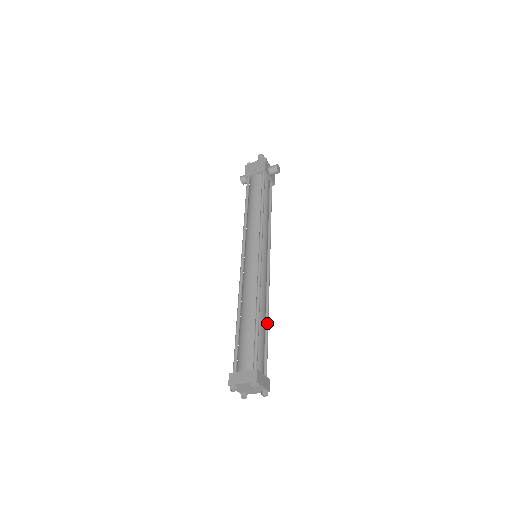
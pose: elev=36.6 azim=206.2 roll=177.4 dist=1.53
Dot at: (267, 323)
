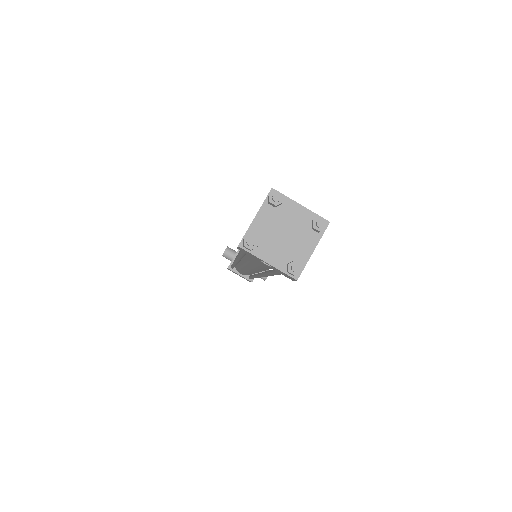
Dot at: occluded
